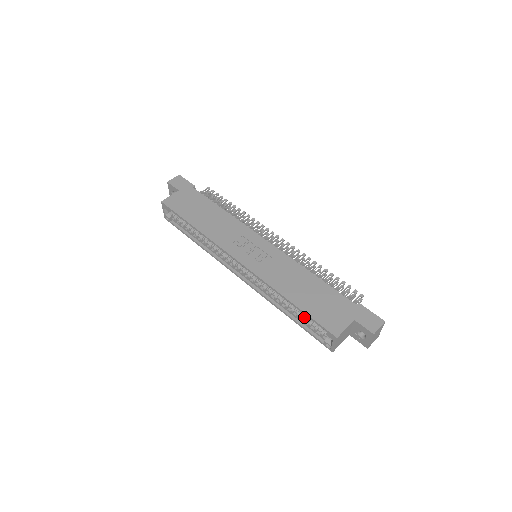
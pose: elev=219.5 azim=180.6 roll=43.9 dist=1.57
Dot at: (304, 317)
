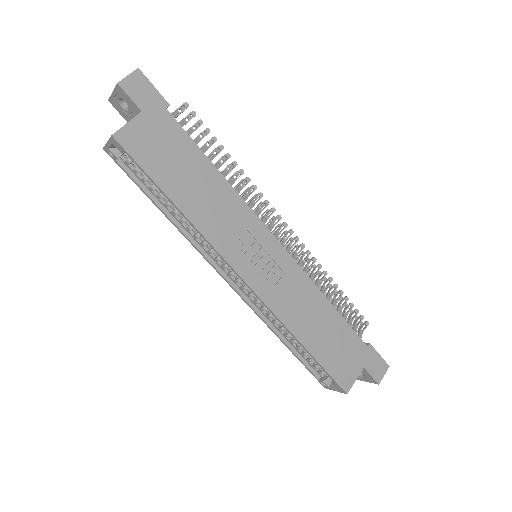
Dot at: (307, 353)
